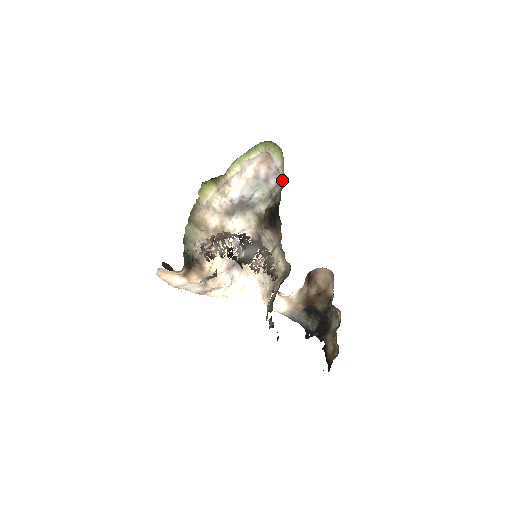
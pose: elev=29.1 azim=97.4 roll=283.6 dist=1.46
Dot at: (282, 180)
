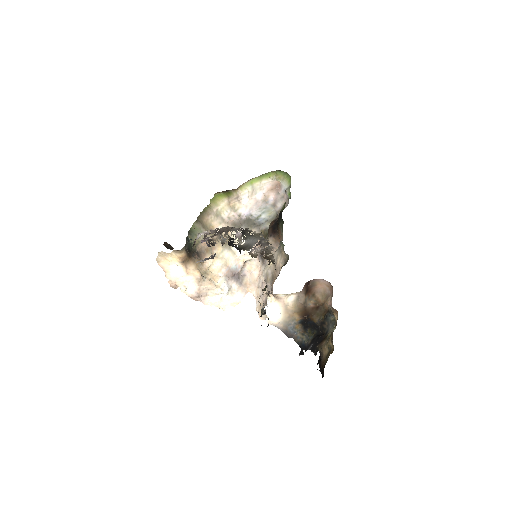
Dot at: (288, 196)
